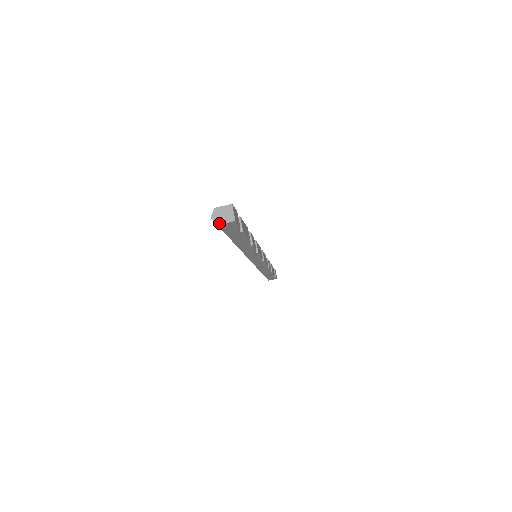
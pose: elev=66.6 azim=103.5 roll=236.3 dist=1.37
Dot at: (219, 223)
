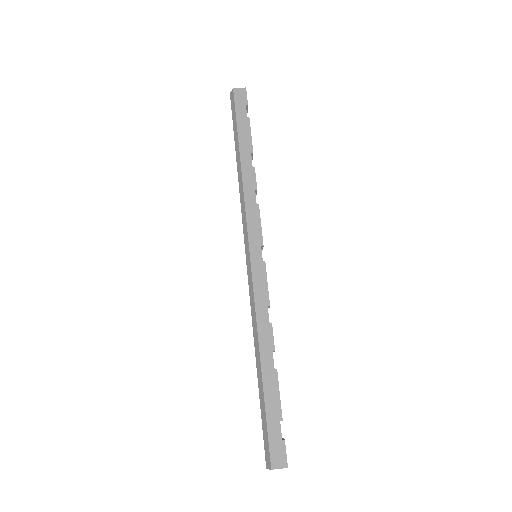
Dot at: (235, 89)
